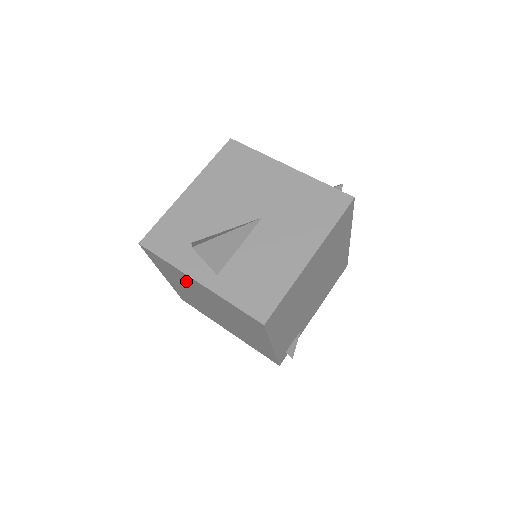
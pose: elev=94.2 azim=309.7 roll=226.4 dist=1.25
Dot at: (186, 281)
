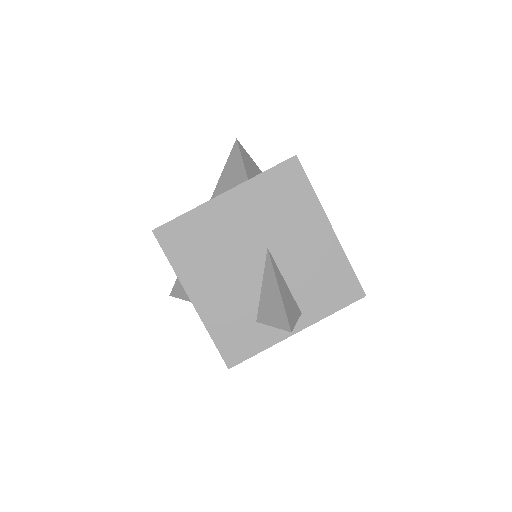
Dot at: occluded
